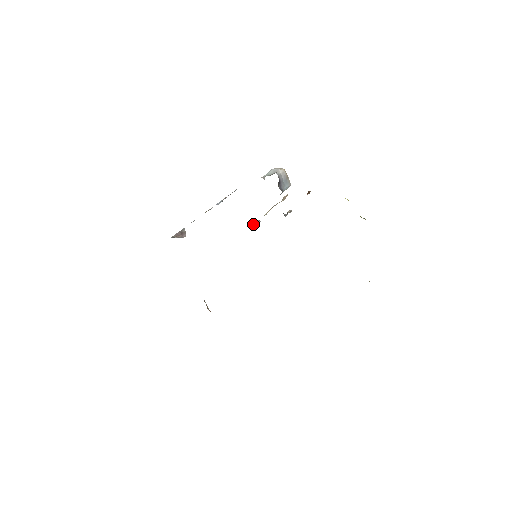
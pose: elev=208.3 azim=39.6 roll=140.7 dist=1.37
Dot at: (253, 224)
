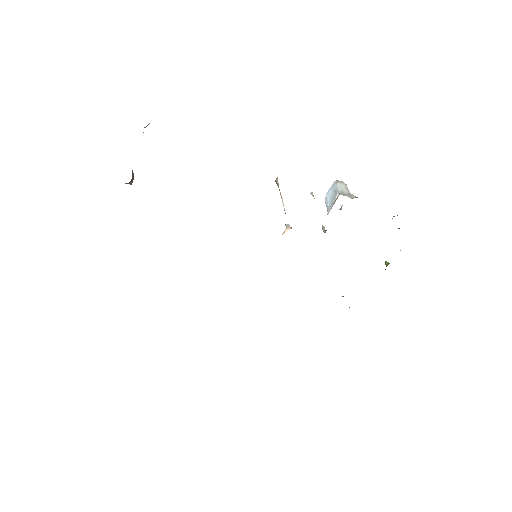
Dot at: (286, 229)
